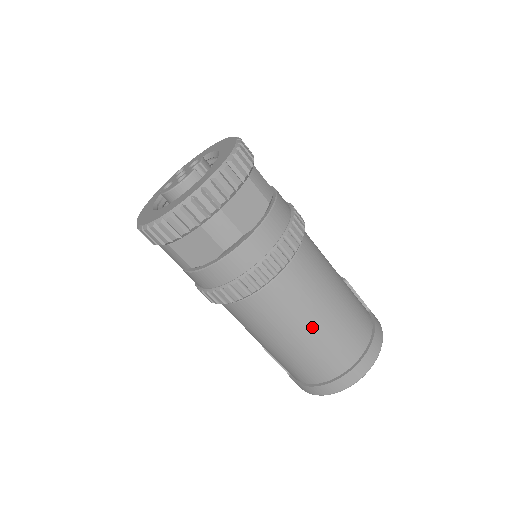
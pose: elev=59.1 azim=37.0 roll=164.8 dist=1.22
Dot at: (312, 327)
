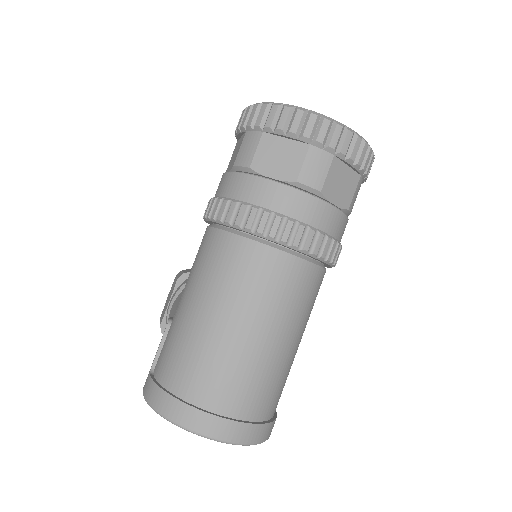
Dot at: (258, 332)
